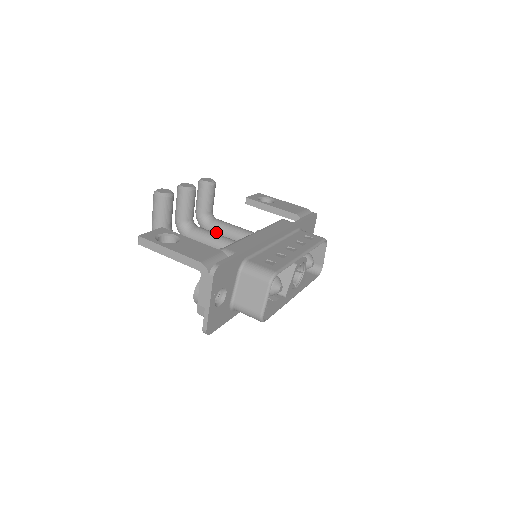
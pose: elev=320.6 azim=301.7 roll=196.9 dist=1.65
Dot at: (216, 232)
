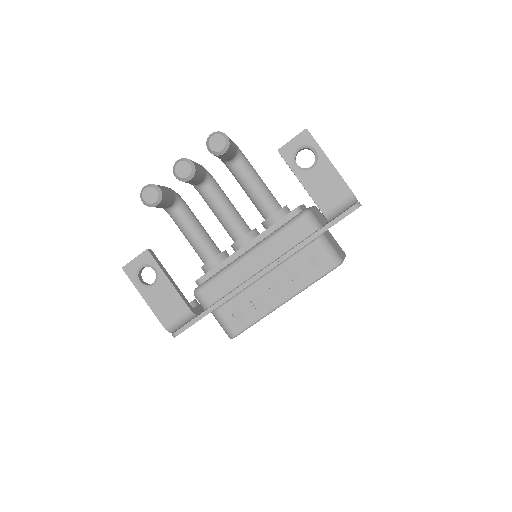
Dot at: (237, 181)
